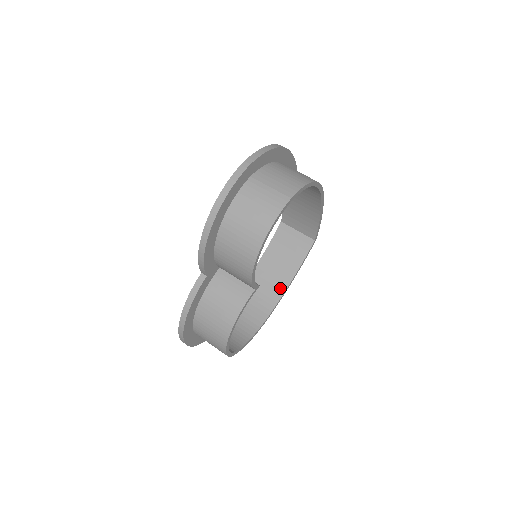
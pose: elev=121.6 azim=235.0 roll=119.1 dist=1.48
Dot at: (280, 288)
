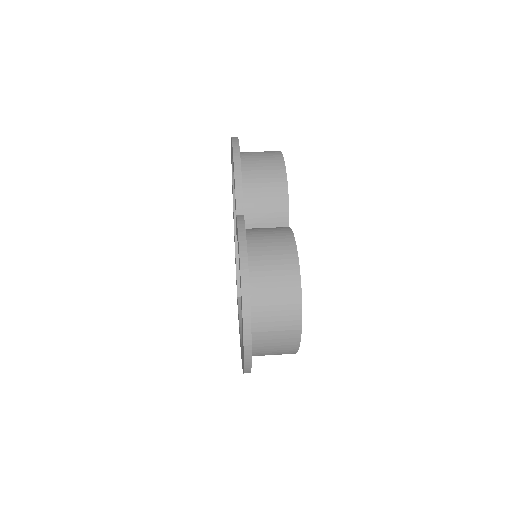
Dot at: occluded
